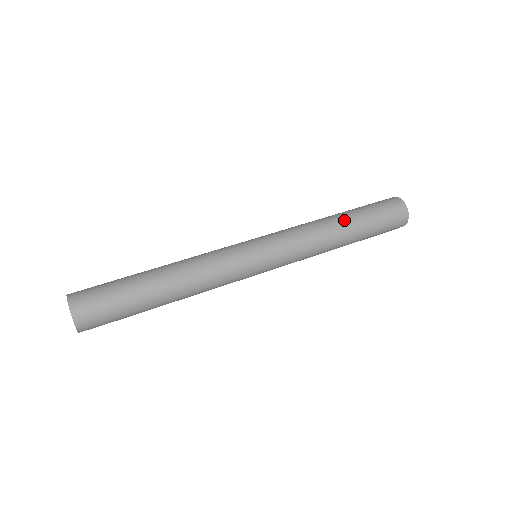
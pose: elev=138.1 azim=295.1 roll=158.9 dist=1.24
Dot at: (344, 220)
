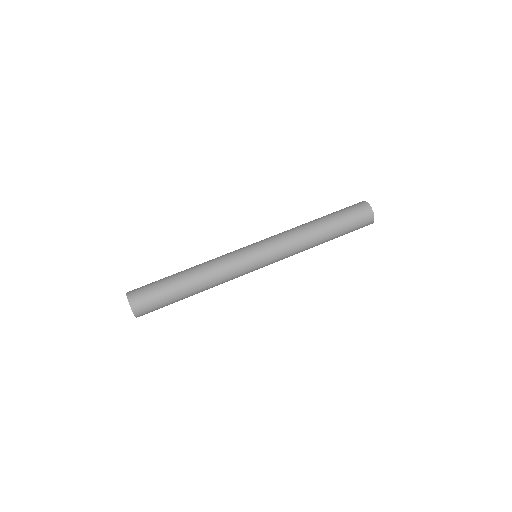
Dot at: (322, 225)
